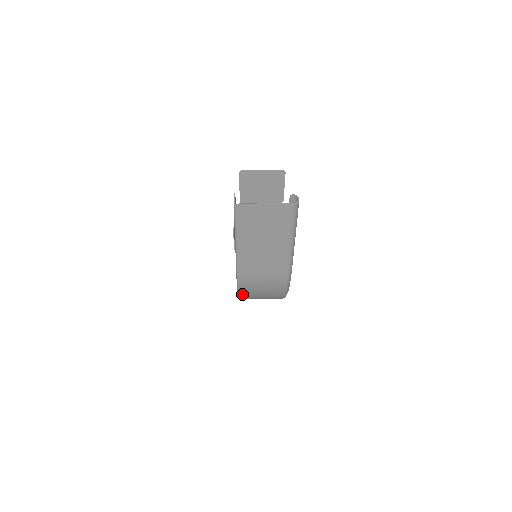
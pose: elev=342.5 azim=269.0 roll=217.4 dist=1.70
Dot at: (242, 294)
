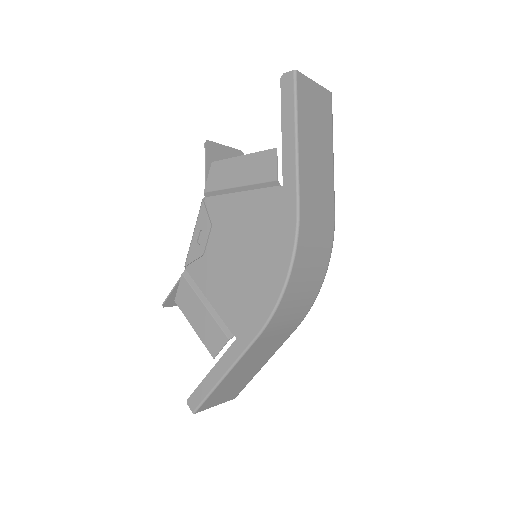
Dot at: (293, 274)
